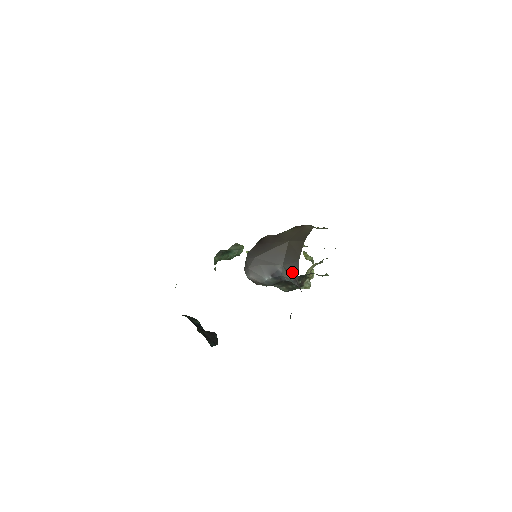
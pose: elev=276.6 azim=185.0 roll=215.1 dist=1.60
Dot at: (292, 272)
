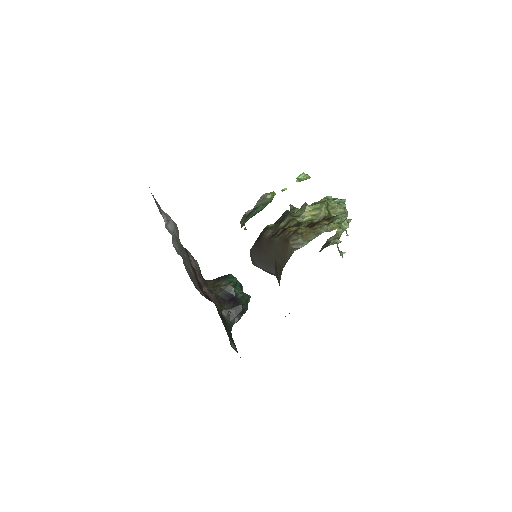
Dot at: occluded
